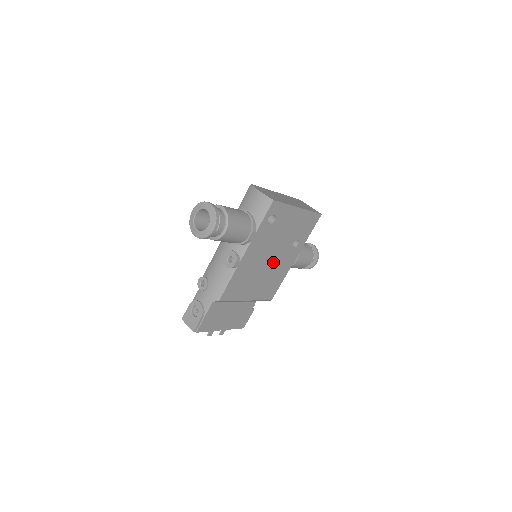
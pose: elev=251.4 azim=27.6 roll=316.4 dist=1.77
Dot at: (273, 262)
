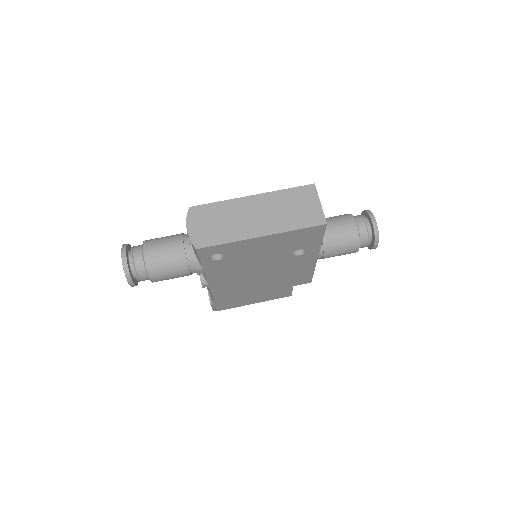
Dot at: (272, 270)
